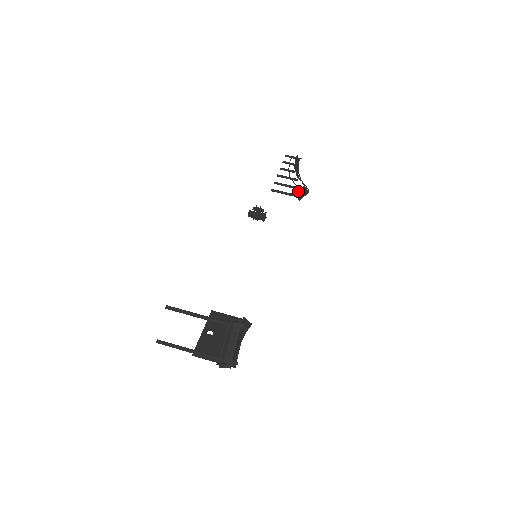
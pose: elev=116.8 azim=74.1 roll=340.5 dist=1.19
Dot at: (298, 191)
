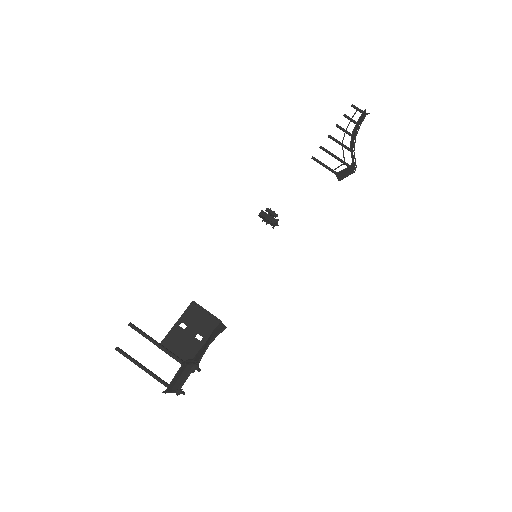
Dot at: (341, 170)
